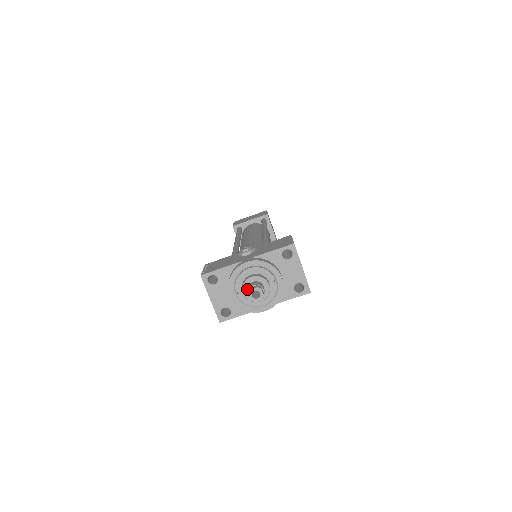
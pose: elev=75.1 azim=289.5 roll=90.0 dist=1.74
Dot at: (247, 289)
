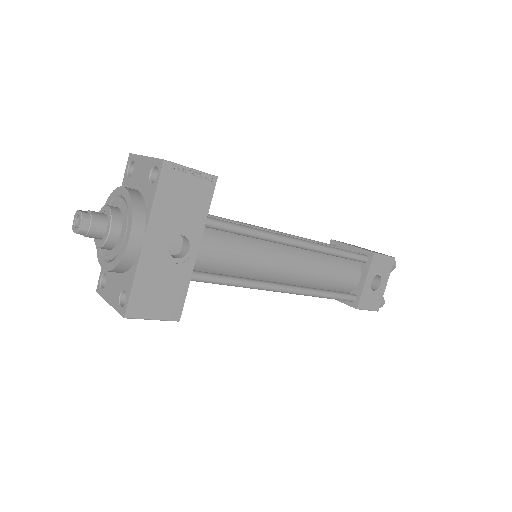
Dot at: occluded
